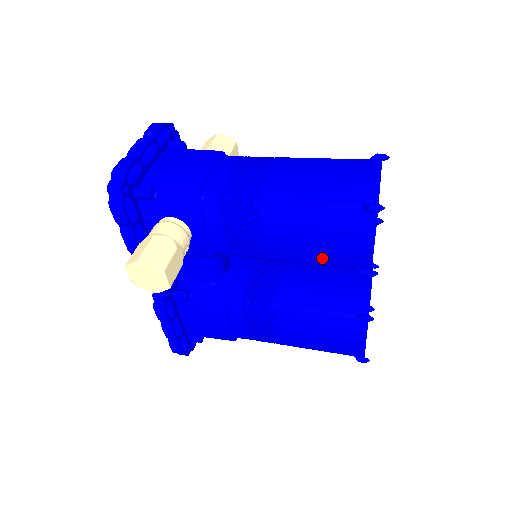
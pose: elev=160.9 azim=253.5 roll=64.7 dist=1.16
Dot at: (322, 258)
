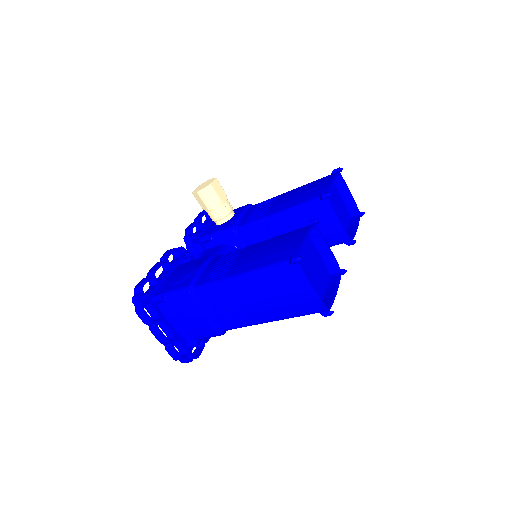
Dot at: (300, 200)
